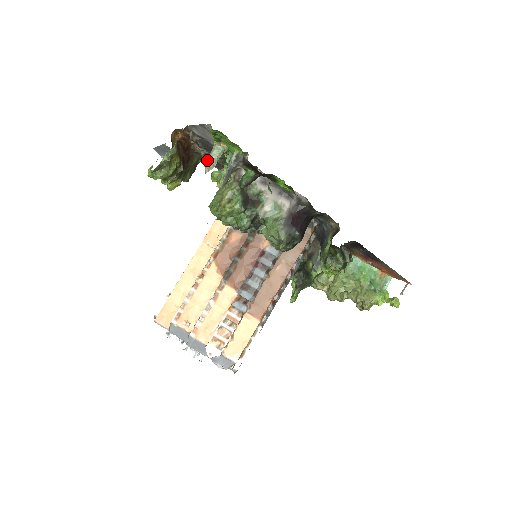
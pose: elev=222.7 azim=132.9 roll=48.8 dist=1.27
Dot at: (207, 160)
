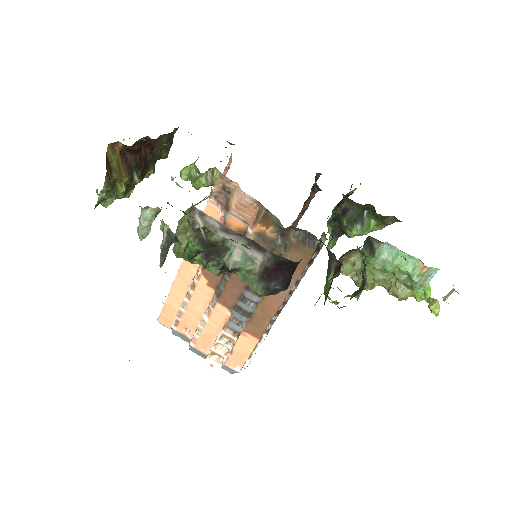
Dot at: occluded
